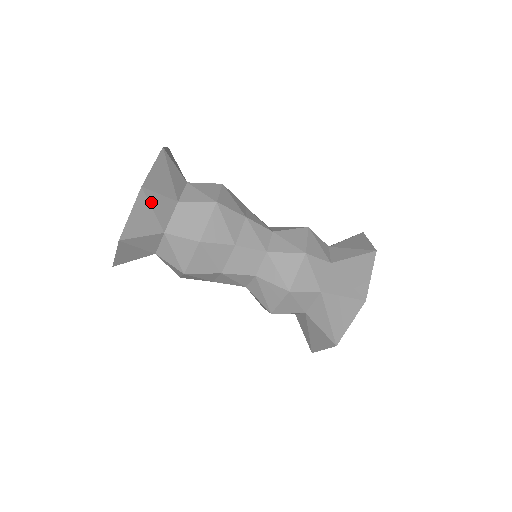
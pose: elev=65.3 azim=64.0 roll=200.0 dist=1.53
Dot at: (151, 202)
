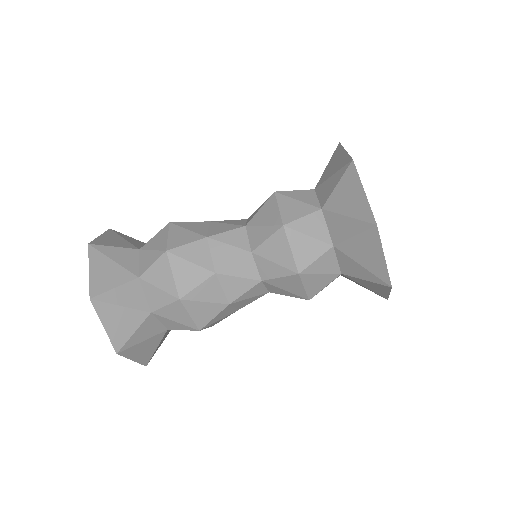
Dot at: (112, 302)
